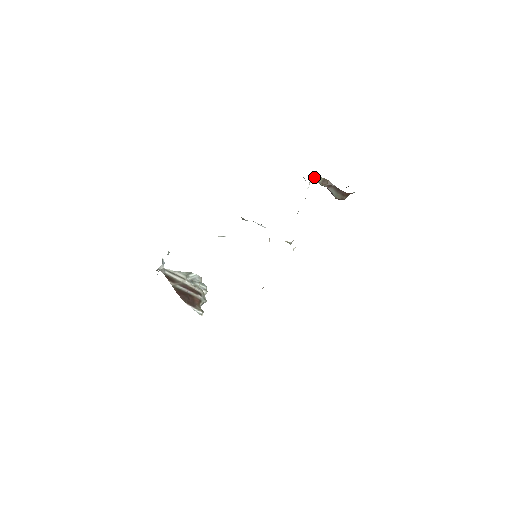
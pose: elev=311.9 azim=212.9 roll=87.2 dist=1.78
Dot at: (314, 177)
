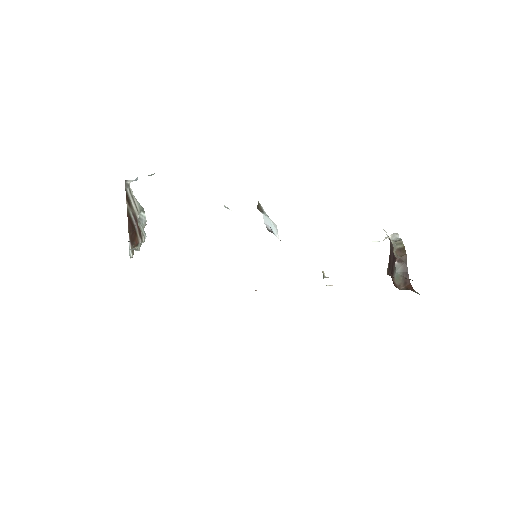
Dot at: (398, 236)
